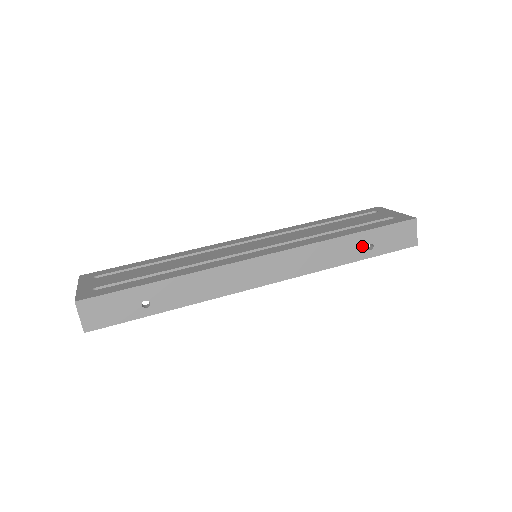
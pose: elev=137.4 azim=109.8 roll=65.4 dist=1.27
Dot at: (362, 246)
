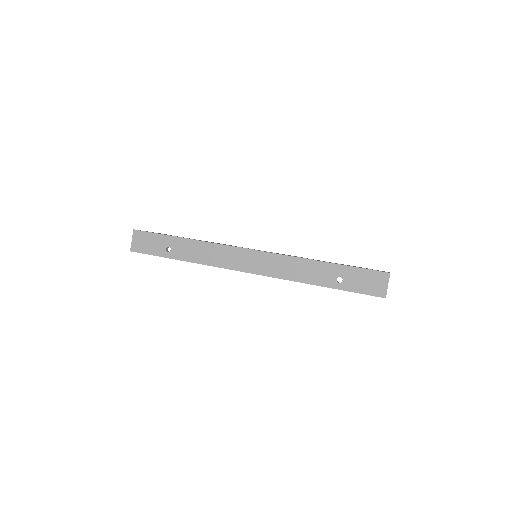
Dot at: (332, 276)
